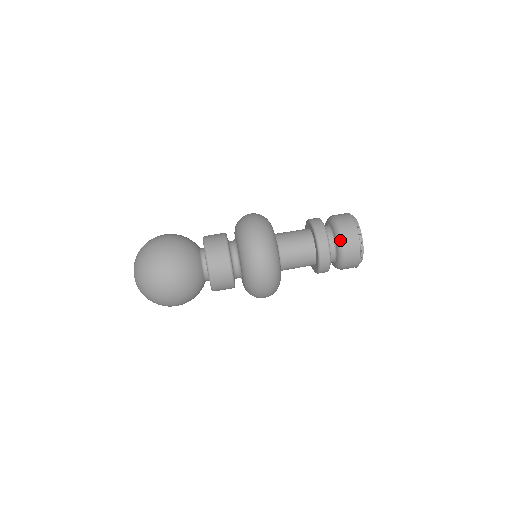
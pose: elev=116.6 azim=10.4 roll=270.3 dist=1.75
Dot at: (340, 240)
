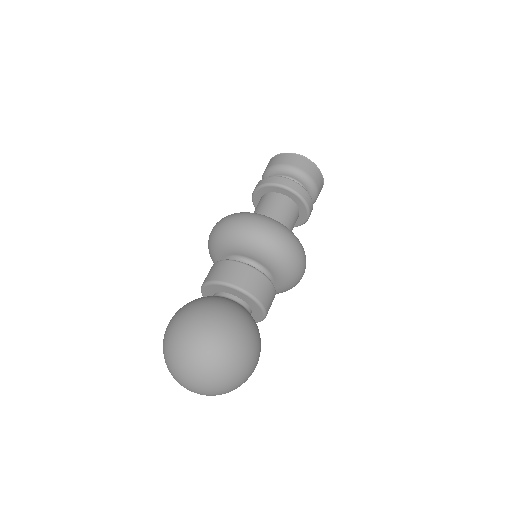
Dot at: (289, 169)
